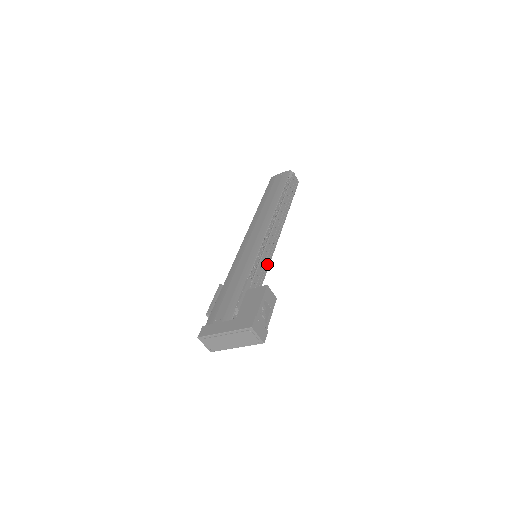
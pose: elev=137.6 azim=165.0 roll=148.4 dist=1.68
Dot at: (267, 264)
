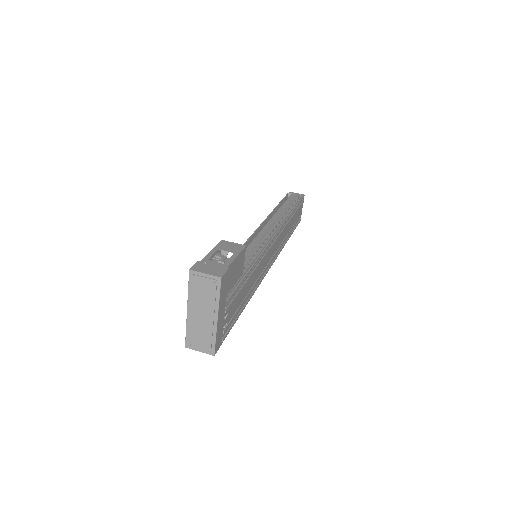
Dot at: (261, 248)
